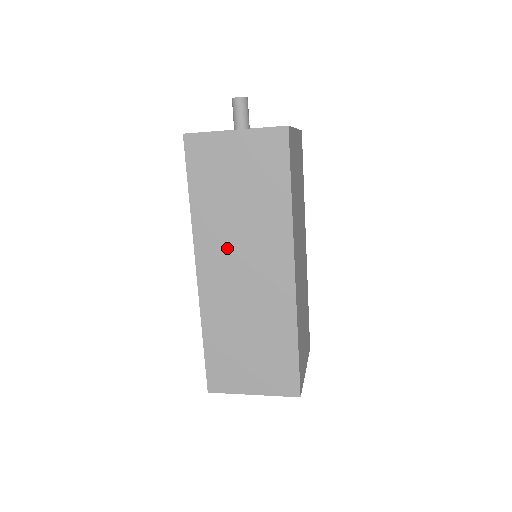
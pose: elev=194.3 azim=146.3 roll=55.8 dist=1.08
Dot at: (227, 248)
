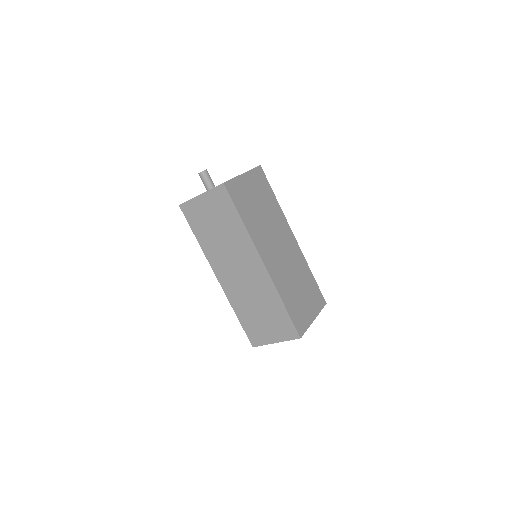
Dot at: (225, 261)
